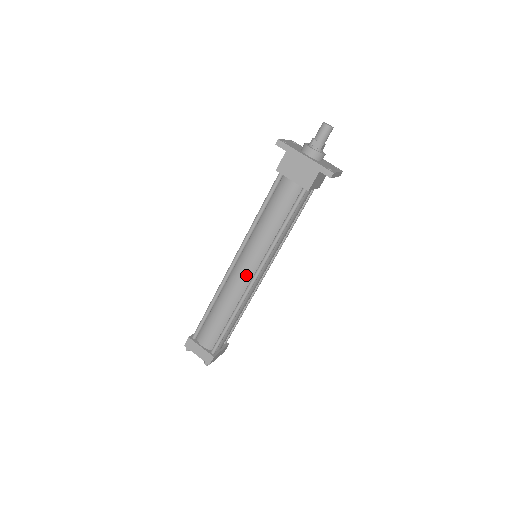
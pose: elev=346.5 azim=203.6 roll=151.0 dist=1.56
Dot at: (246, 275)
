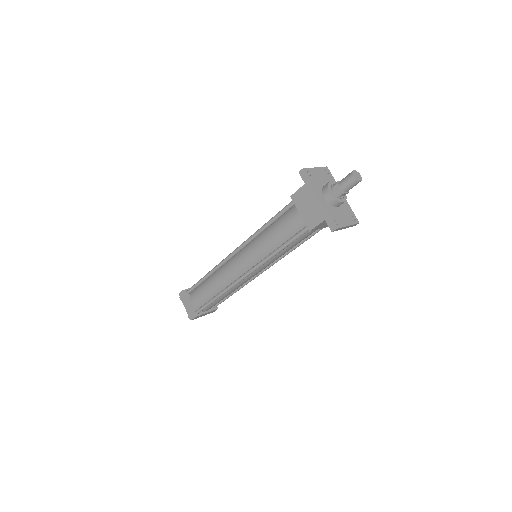
Dot at: (239, 270)
